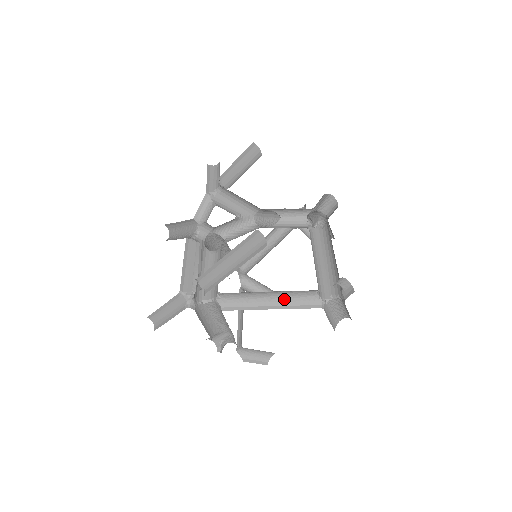
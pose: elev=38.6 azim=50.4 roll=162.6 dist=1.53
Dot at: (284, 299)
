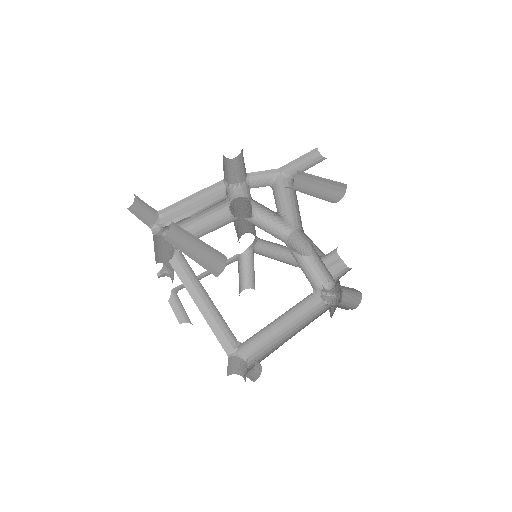
Dot at: (215, 314)
